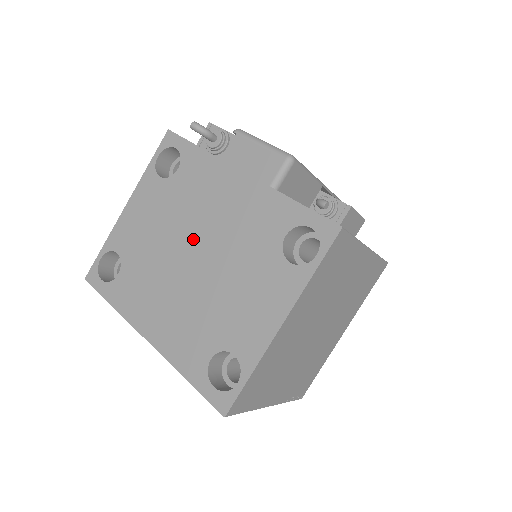
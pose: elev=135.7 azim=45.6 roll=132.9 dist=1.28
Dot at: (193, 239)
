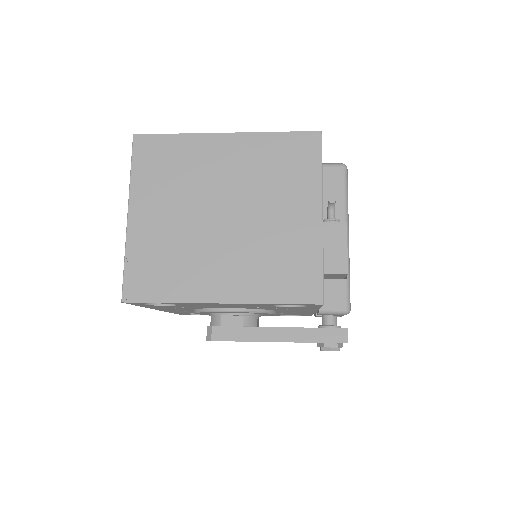
Dot at: occluded
